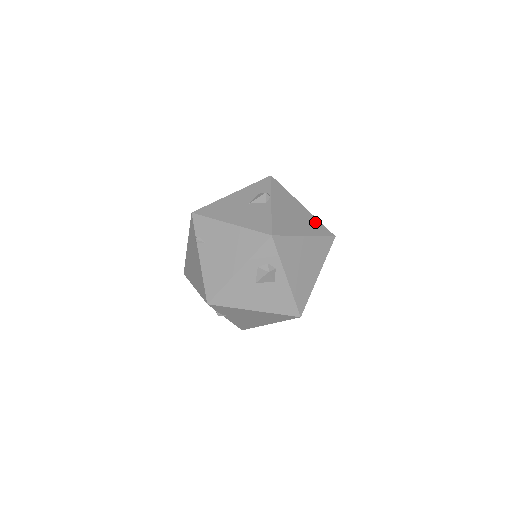
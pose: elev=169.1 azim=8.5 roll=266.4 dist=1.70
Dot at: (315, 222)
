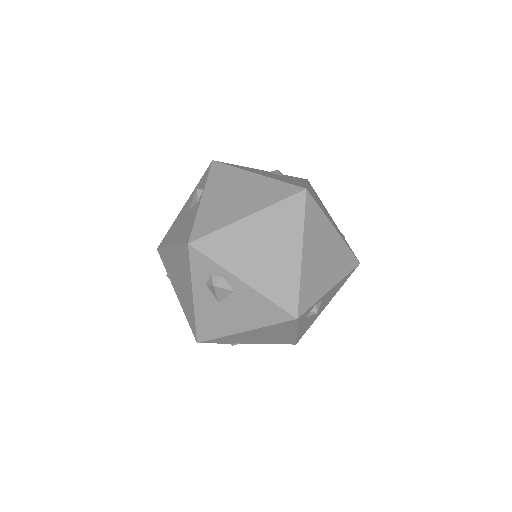
Dot at: (271, 186)
